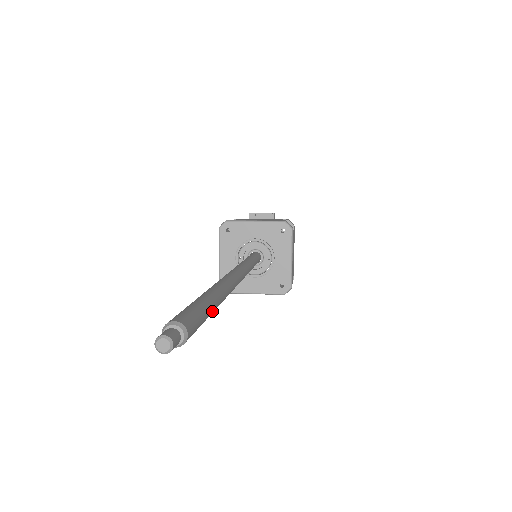
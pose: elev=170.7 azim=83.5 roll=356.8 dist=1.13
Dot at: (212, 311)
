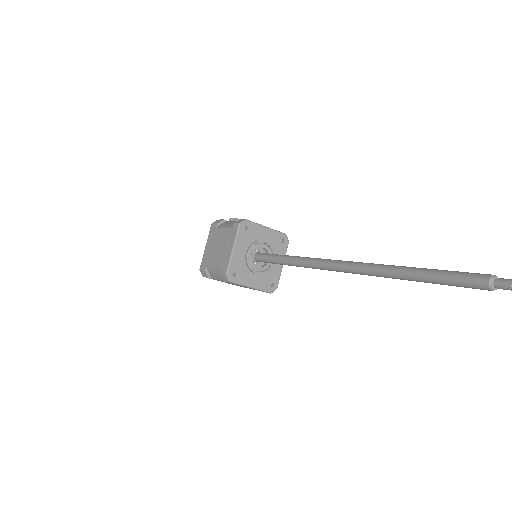
Dot at: occluded
